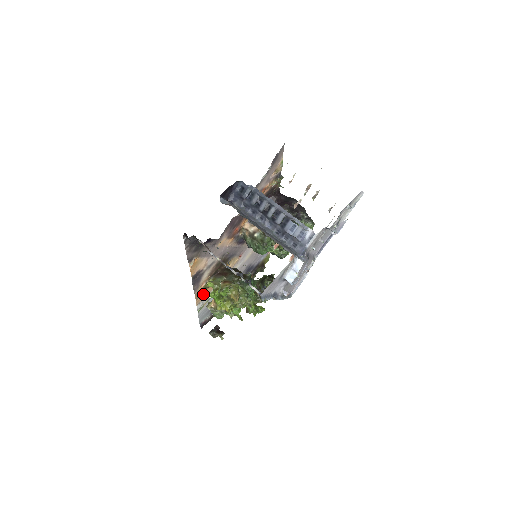
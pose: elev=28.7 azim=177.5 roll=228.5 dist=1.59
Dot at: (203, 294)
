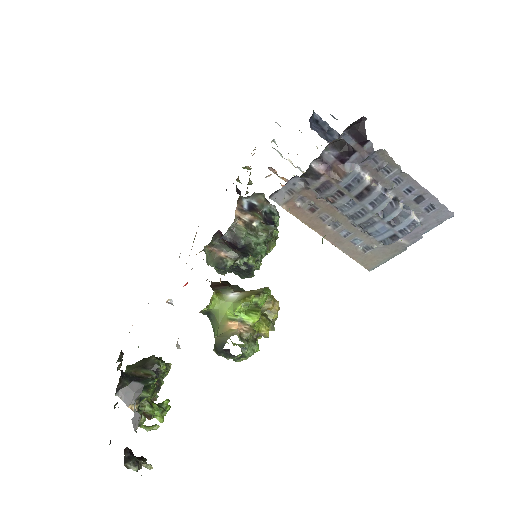
Dot at: occluded
